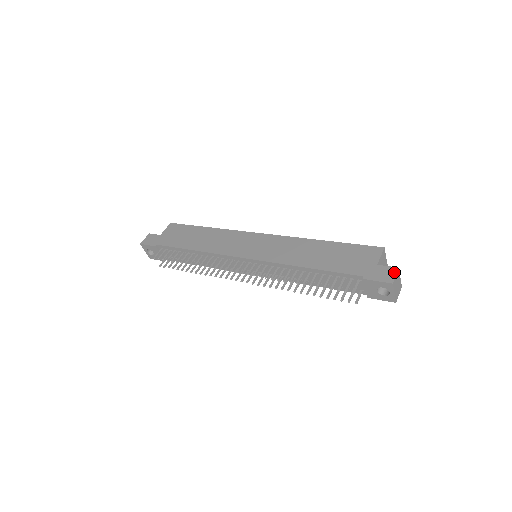
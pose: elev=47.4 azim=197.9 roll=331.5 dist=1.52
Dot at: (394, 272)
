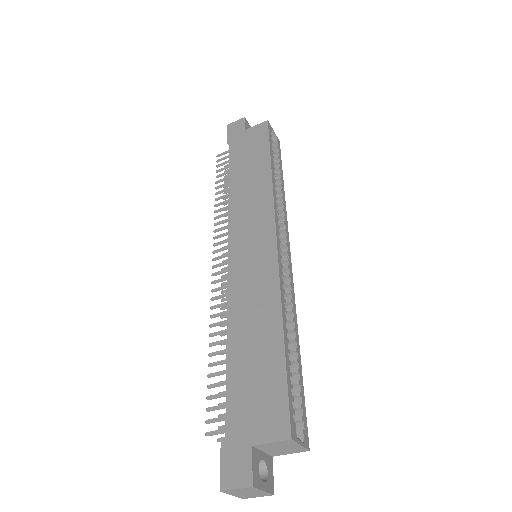
Dot at: (241, 483)
